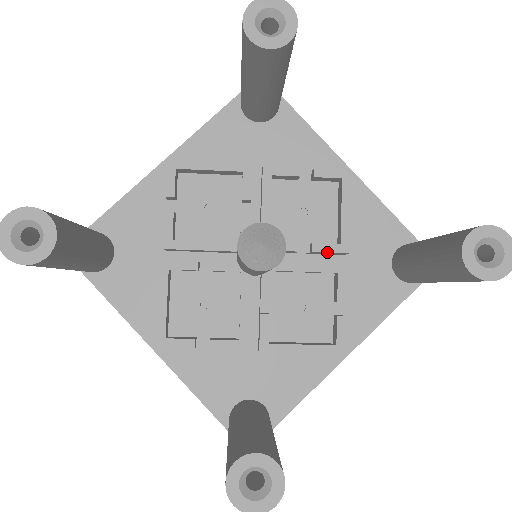
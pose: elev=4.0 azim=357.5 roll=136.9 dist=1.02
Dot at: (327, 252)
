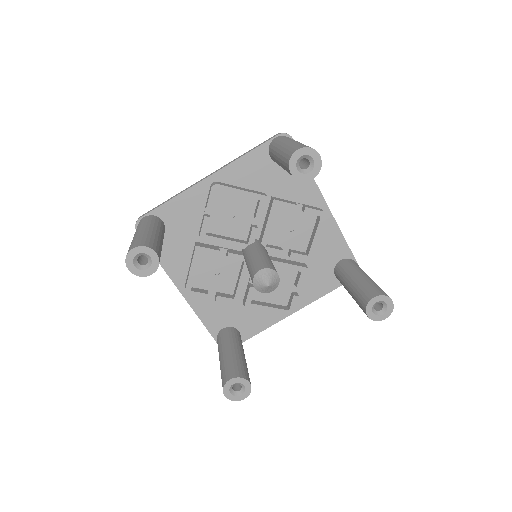
Dot at: (299, 259)
